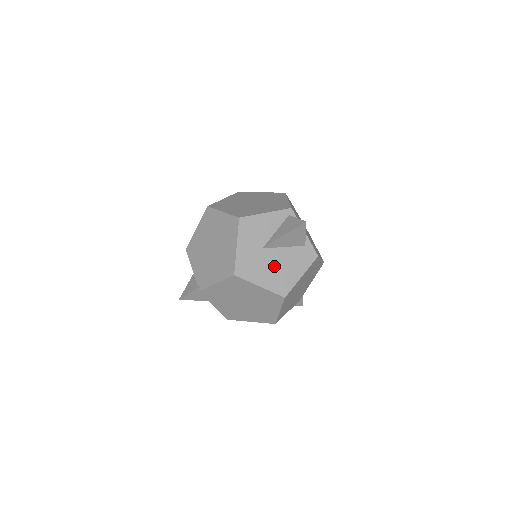
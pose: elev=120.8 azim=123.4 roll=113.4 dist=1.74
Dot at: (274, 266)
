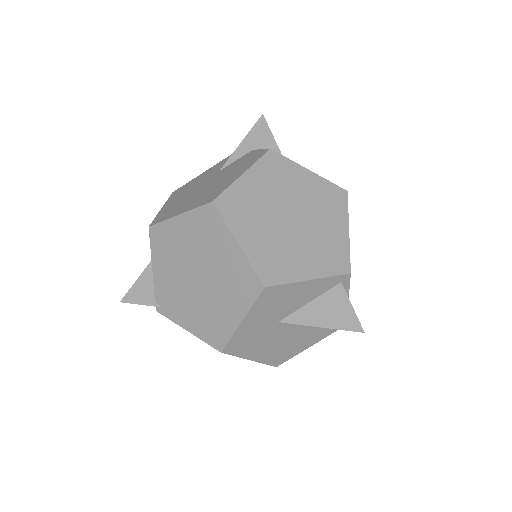
Dot at: (282, 339)
